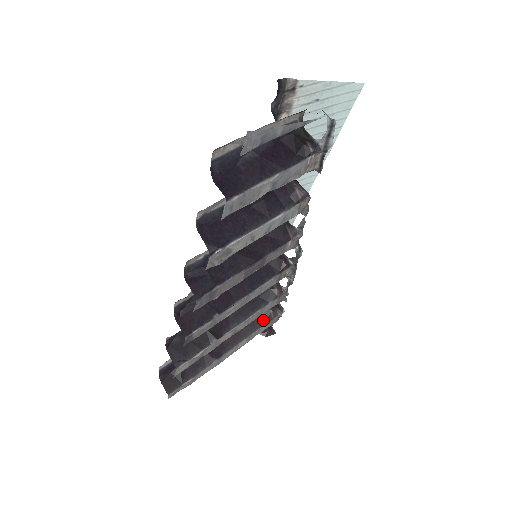
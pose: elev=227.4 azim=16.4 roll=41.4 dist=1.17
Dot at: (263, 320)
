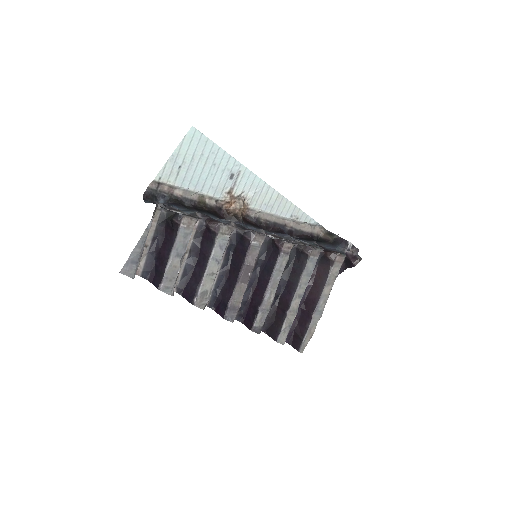
Dot at: (328, 266)
